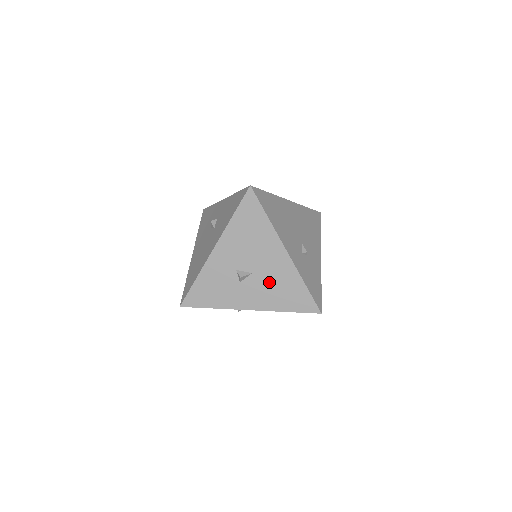
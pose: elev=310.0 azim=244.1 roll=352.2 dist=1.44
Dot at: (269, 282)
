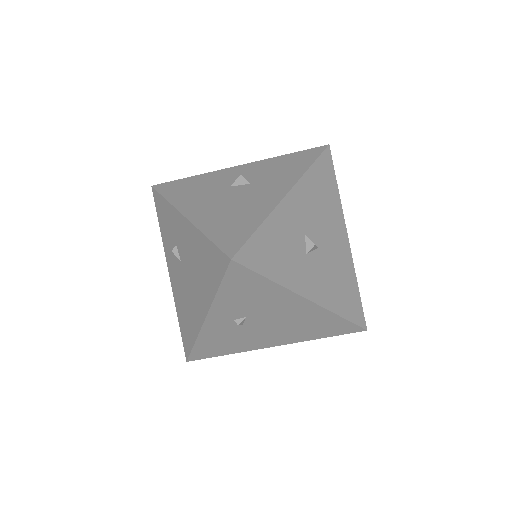
Dot at: (331, 268)
